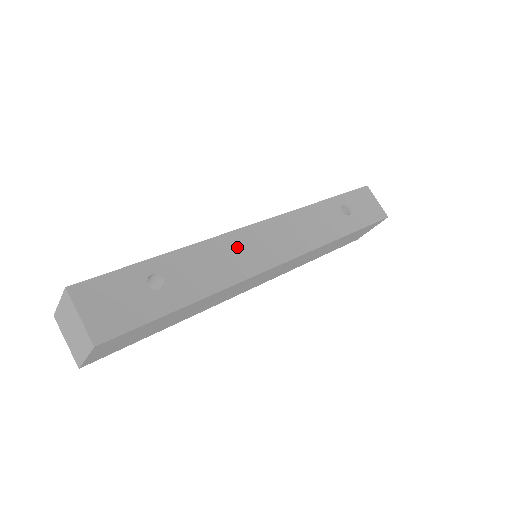
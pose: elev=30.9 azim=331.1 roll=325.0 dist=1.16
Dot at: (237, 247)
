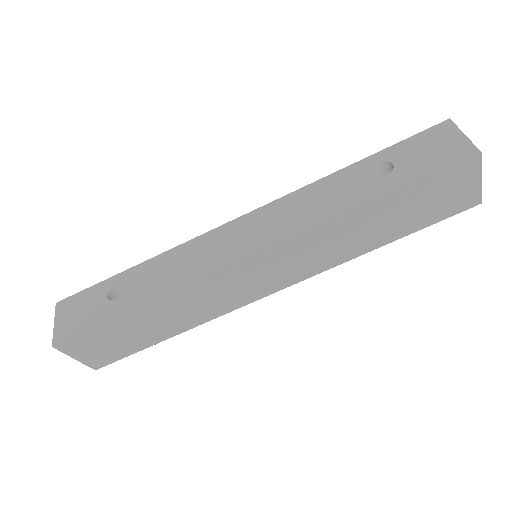
Dot at: (201, 249)
